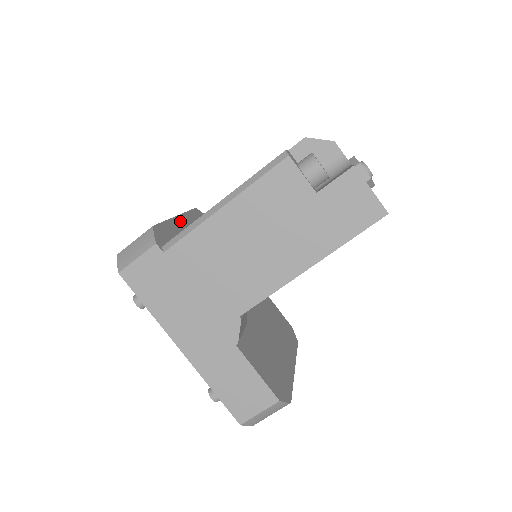
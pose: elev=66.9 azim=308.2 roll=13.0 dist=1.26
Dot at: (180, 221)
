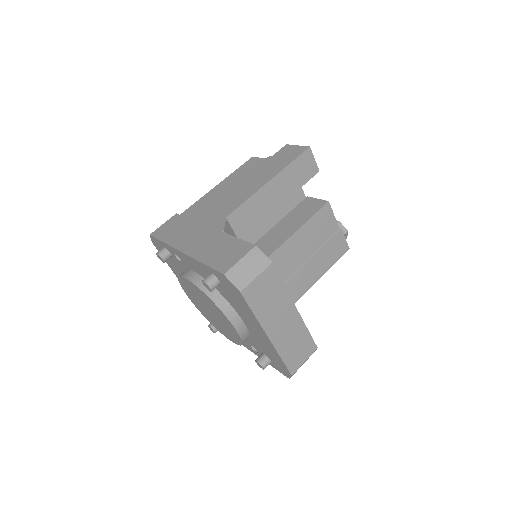
Dot at: occluded
